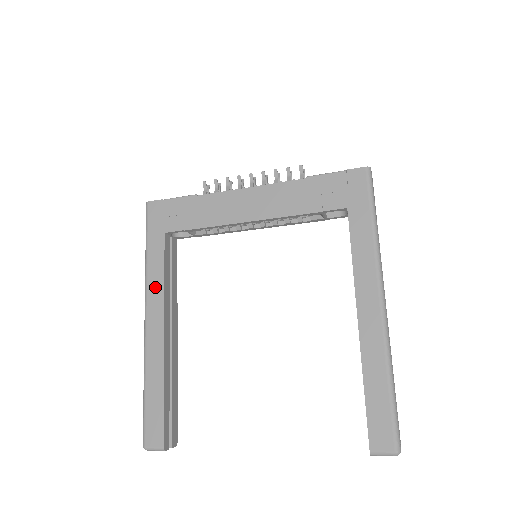
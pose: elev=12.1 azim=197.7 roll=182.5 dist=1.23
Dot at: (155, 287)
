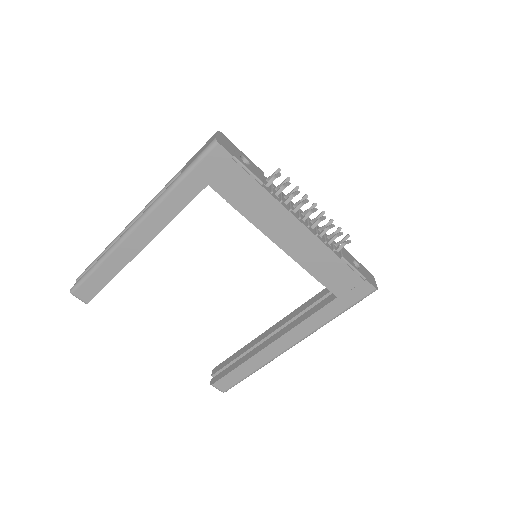
Dot at: (163, 215)
